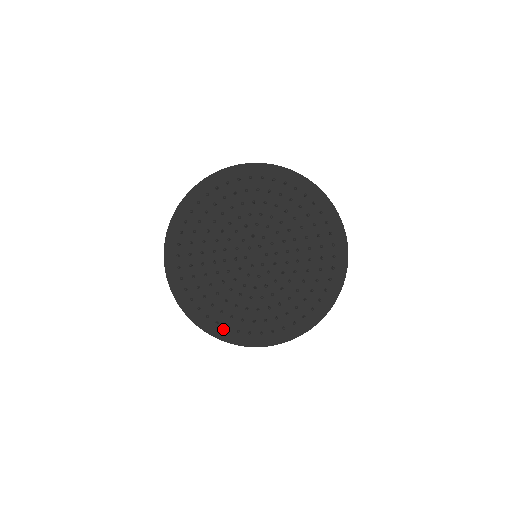
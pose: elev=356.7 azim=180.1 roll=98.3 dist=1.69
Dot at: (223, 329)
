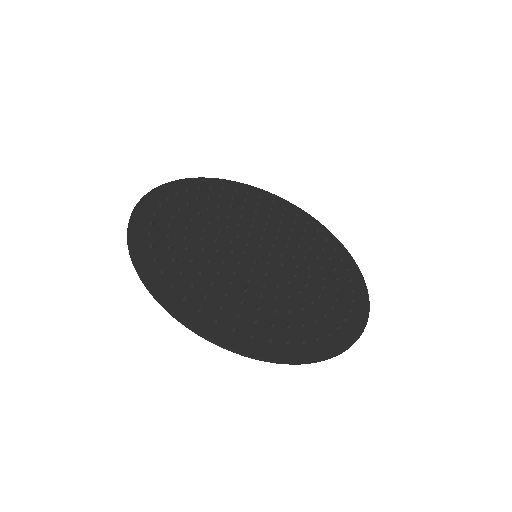
Dot at: (227, 331)
